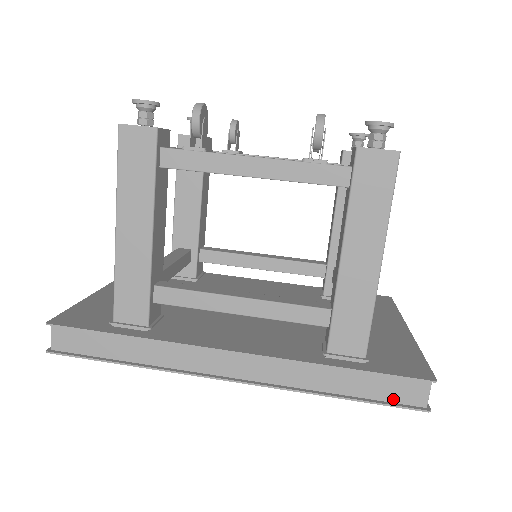
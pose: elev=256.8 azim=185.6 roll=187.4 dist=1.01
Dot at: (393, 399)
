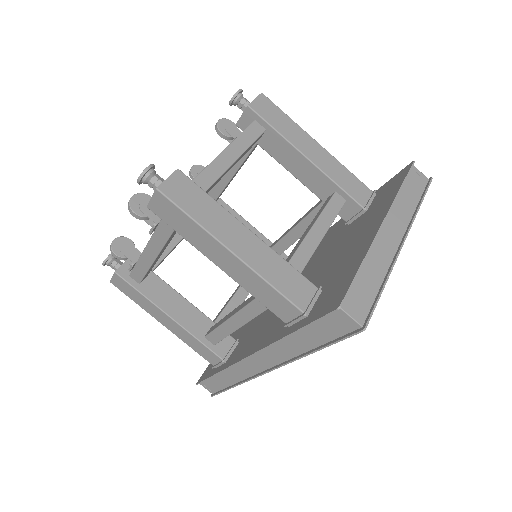
Dot at: (339, 334)
